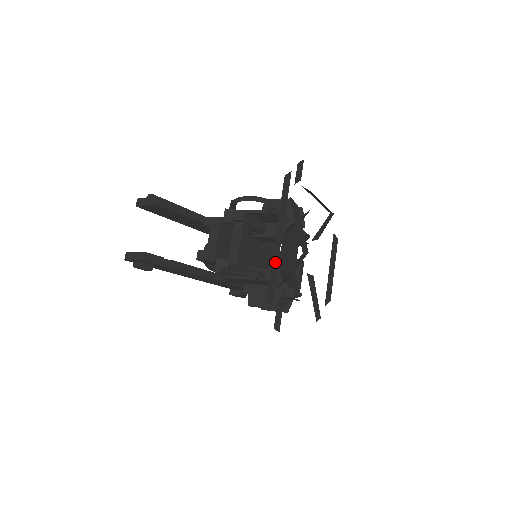
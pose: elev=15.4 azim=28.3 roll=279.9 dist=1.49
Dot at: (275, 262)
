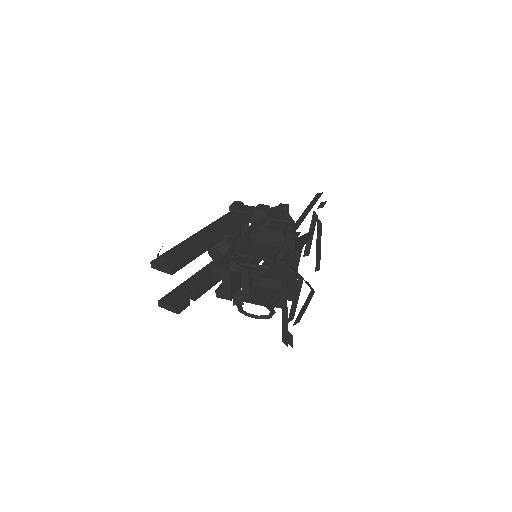
Dot at: (285, 322)
